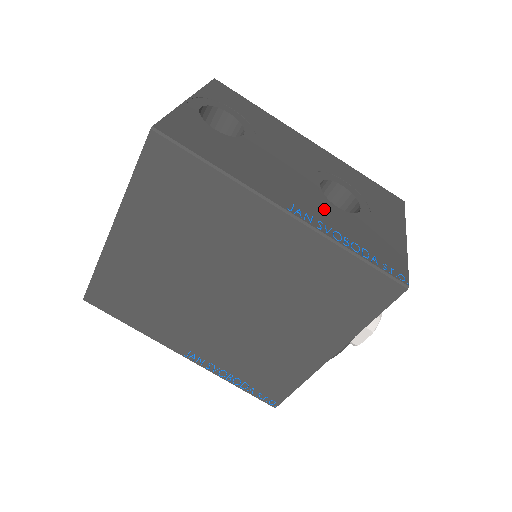
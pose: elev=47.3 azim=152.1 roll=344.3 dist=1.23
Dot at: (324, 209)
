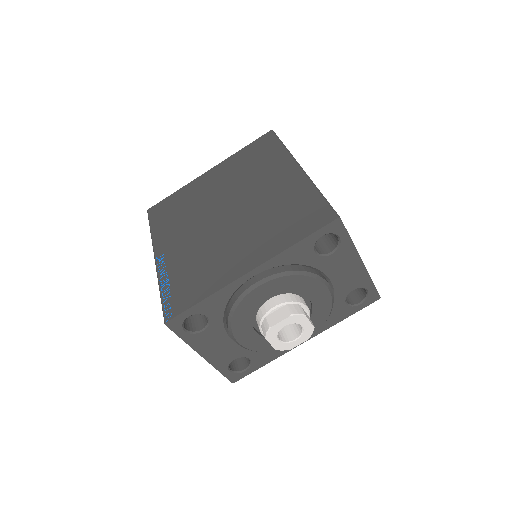
Dot at: occluded
